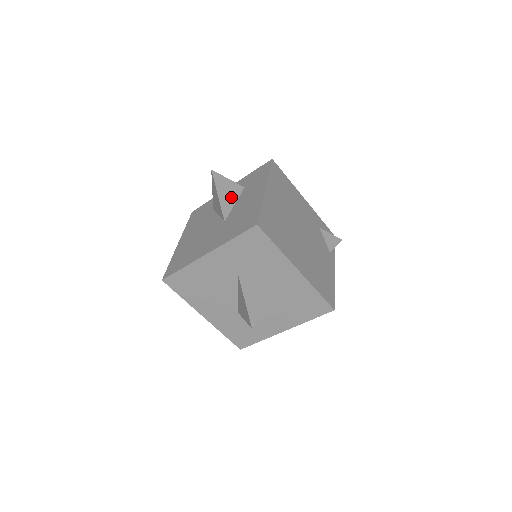
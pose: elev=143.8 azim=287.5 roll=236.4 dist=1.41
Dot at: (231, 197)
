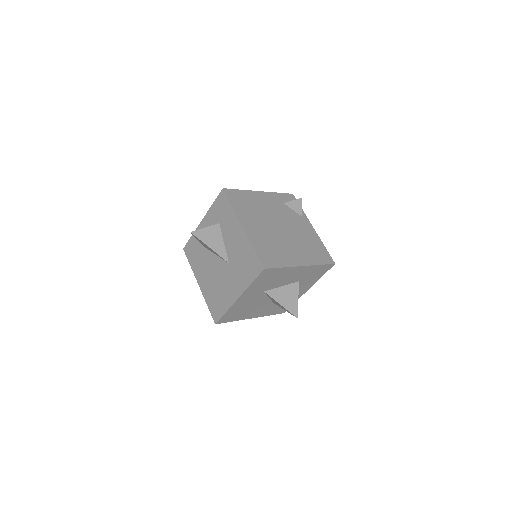
Dot at: (218, 240)
